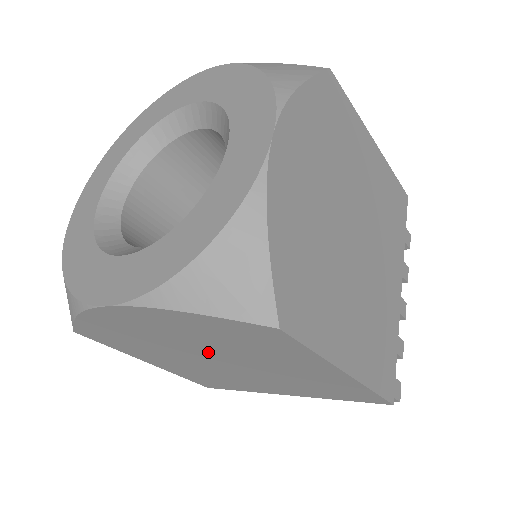
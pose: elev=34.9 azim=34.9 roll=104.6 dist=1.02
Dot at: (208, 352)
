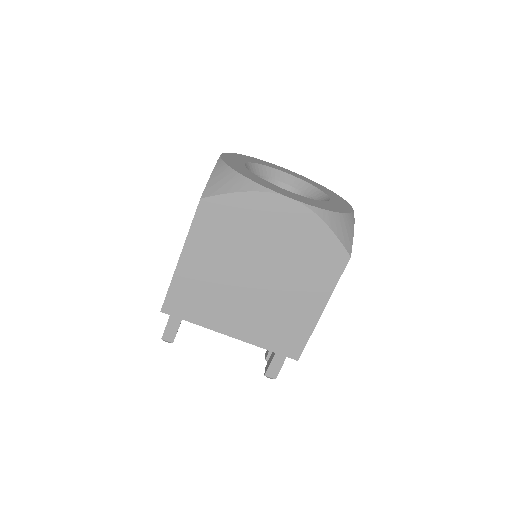
Dot at: (270, 262)
